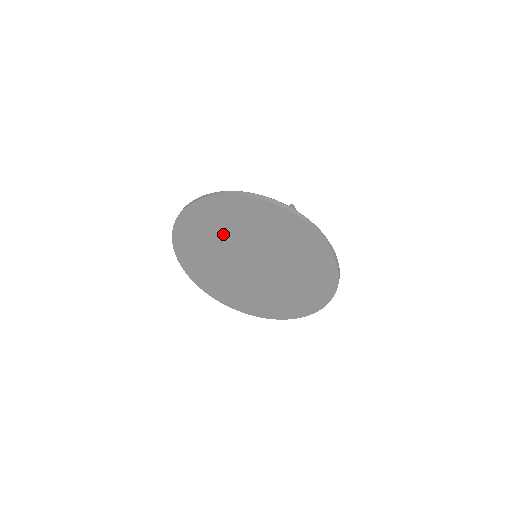
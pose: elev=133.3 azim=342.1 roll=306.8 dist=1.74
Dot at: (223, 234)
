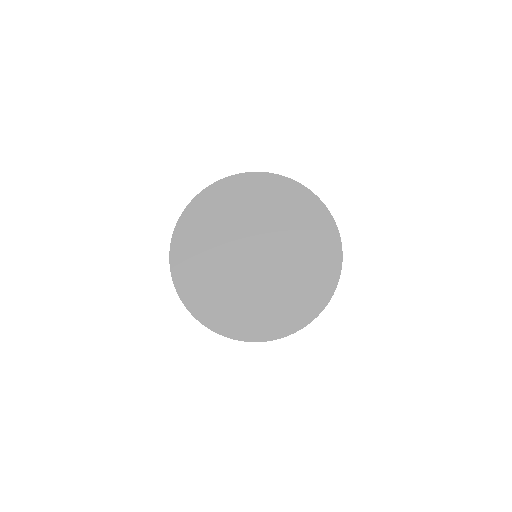
Dot at: (228, 221)
